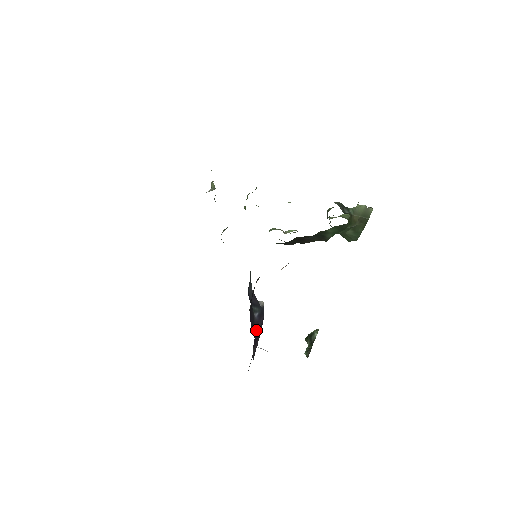
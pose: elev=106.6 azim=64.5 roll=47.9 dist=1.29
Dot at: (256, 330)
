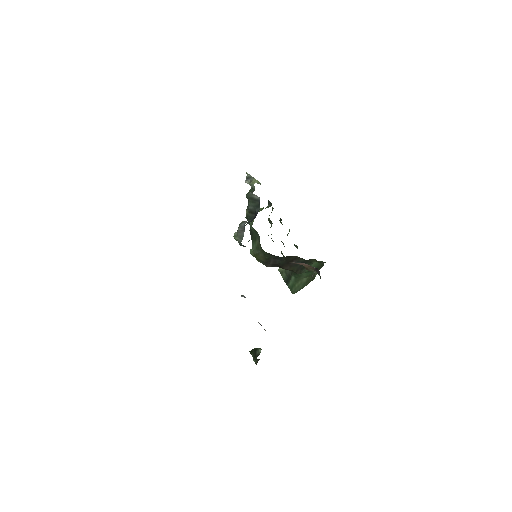
Dot at: occluded
